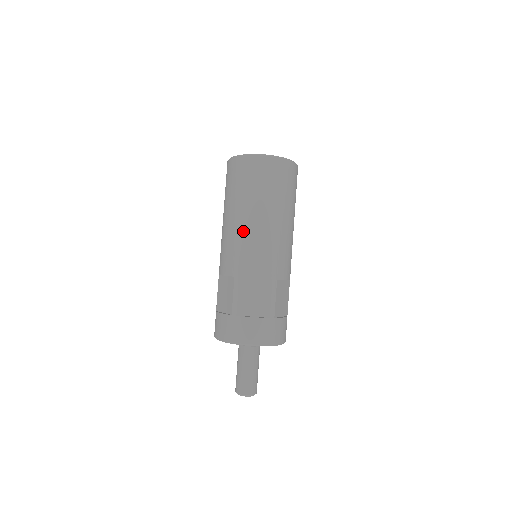
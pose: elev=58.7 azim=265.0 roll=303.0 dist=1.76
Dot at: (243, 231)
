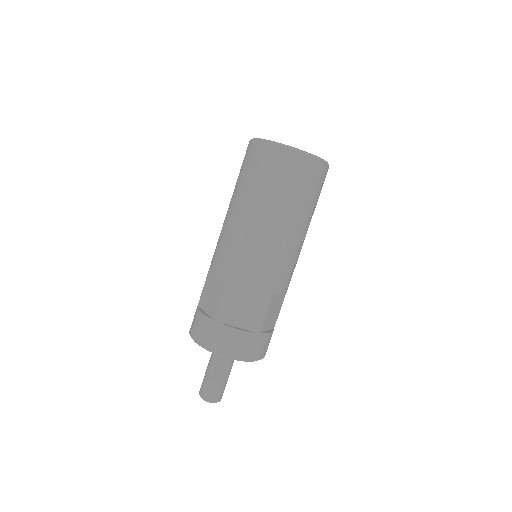
Dot at: (249, 231)
